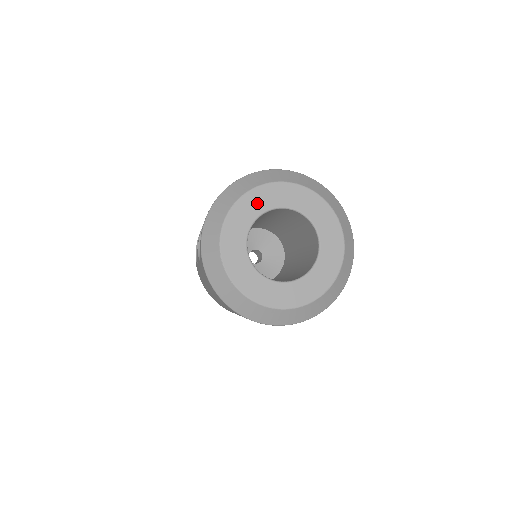
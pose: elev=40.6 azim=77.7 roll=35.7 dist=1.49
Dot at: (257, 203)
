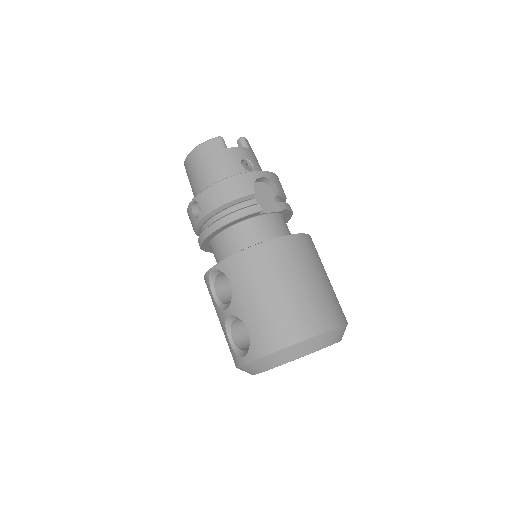
Dot at: occluded
